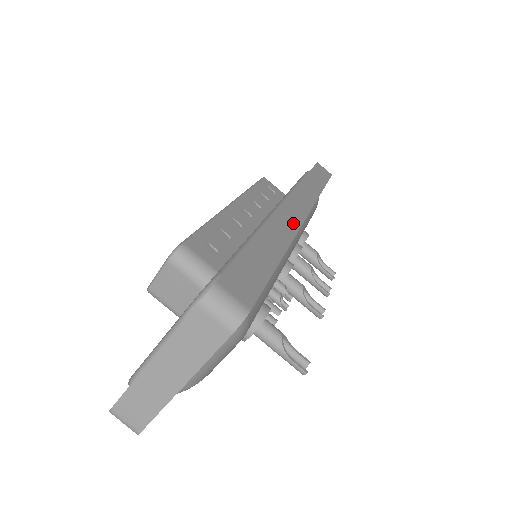
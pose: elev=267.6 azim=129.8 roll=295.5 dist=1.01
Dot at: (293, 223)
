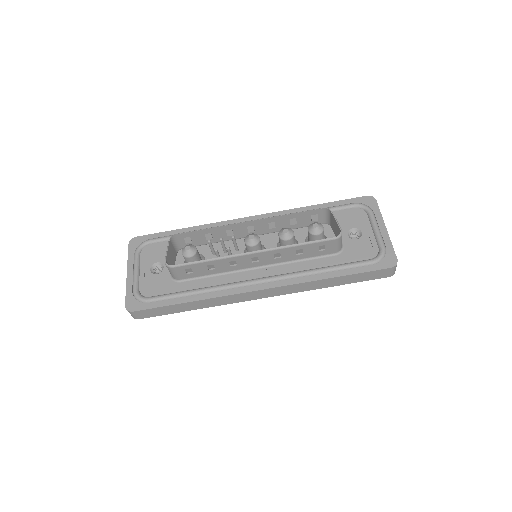
Dot at: (235, 301)
